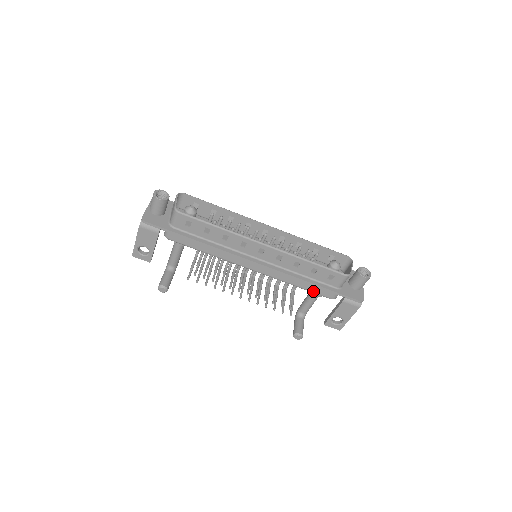
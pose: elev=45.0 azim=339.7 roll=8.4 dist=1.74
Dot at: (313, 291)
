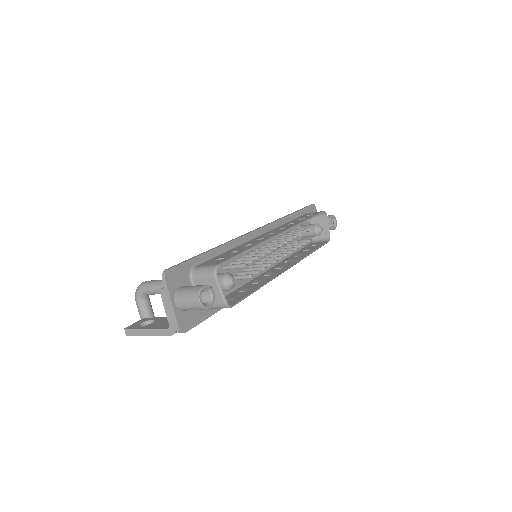
Dot at: occluded
